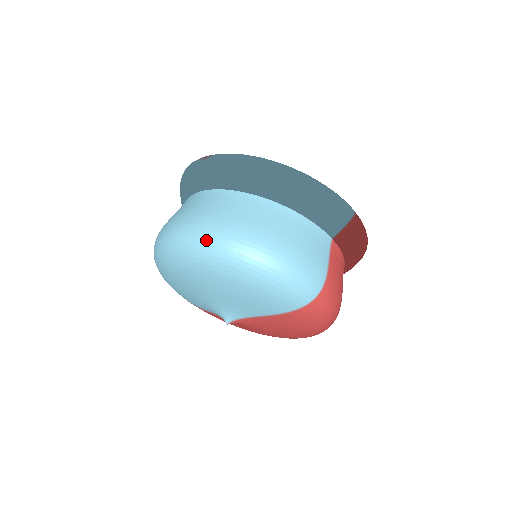
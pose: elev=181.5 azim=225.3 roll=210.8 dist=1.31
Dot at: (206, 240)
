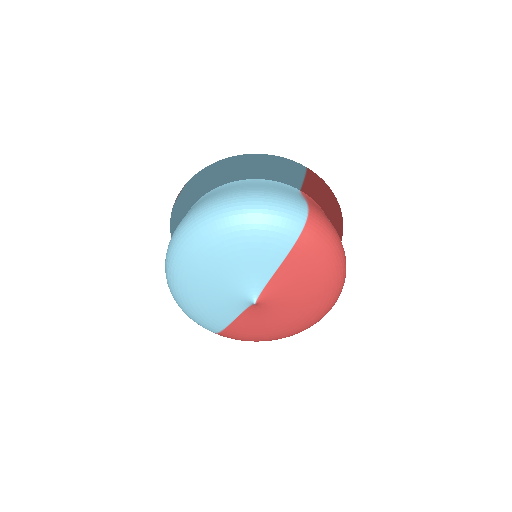
Dot at: (198, 217)
